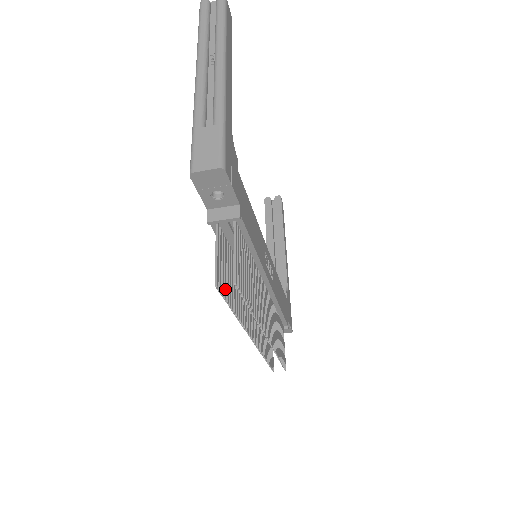
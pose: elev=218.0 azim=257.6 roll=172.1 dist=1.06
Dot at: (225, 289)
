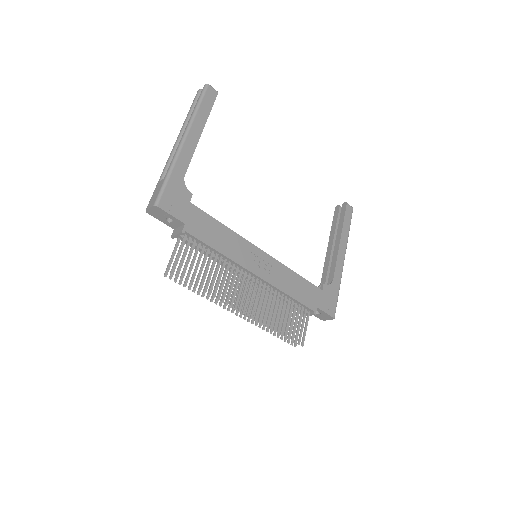
Dot at: occluded
